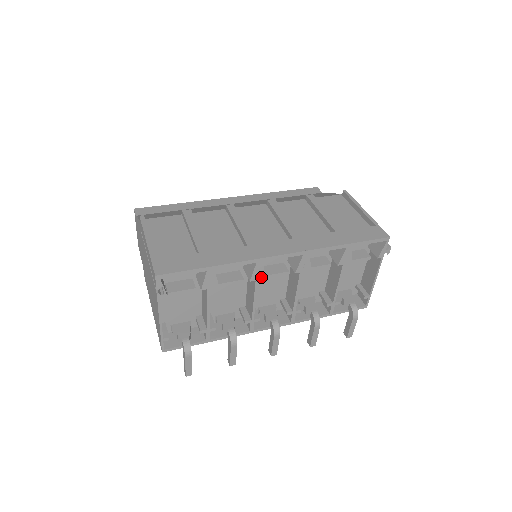
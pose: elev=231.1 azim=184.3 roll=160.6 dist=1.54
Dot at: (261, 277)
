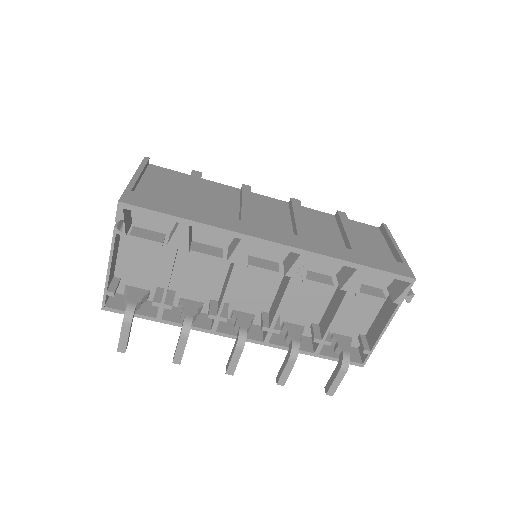
Dot at: (242, 262)
